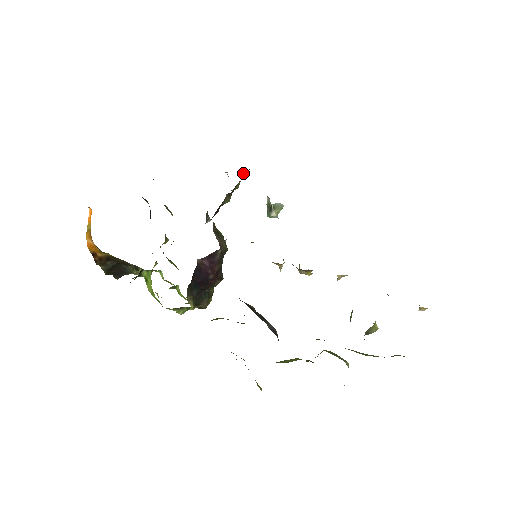
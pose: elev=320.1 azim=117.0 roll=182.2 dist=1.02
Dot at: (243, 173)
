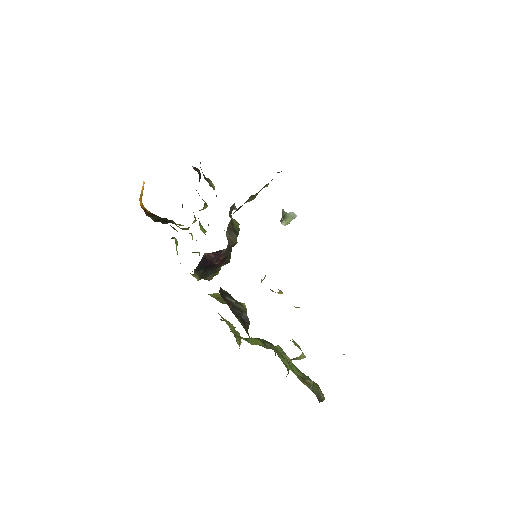
Dot at: (277, 172)
